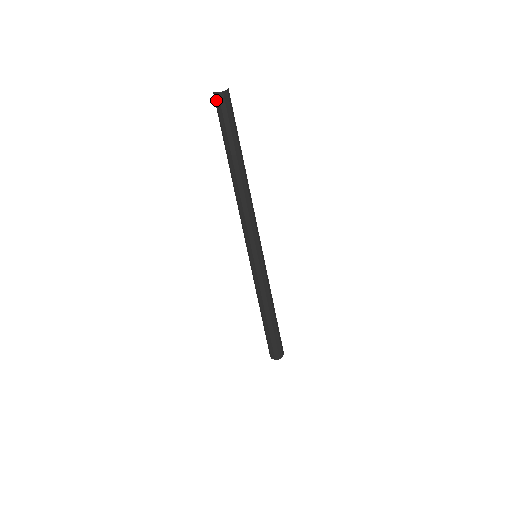
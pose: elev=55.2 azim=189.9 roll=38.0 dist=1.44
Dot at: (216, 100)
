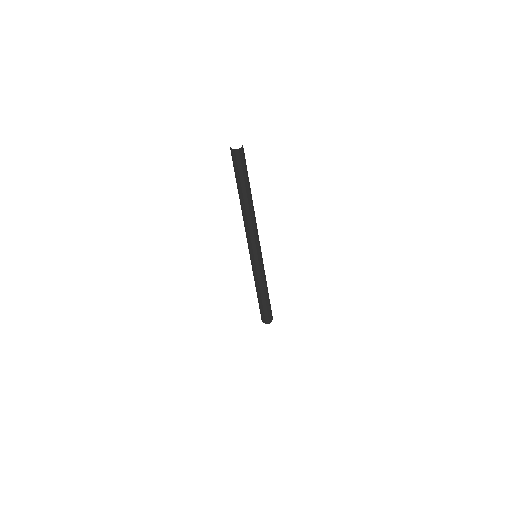
Dot at: (236, 154)
